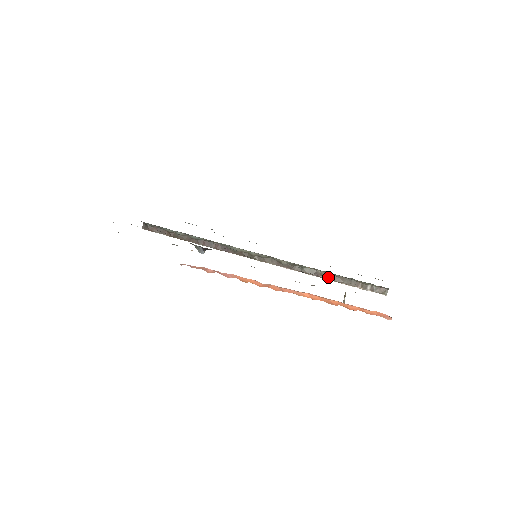
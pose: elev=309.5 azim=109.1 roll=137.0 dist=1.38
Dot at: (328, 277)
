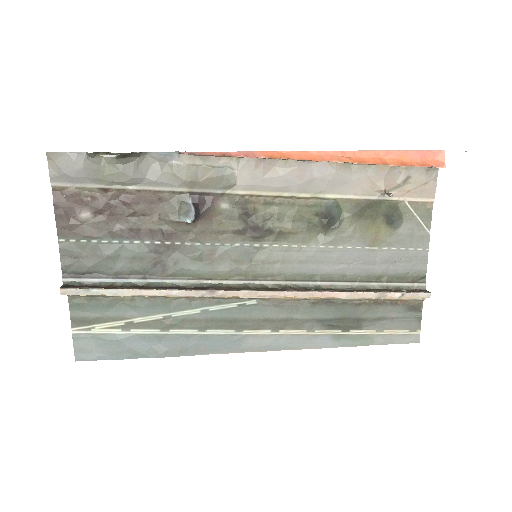
Dot at: (353, 291)
